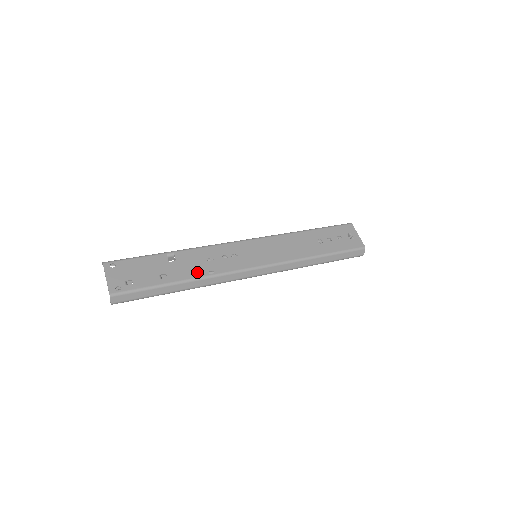
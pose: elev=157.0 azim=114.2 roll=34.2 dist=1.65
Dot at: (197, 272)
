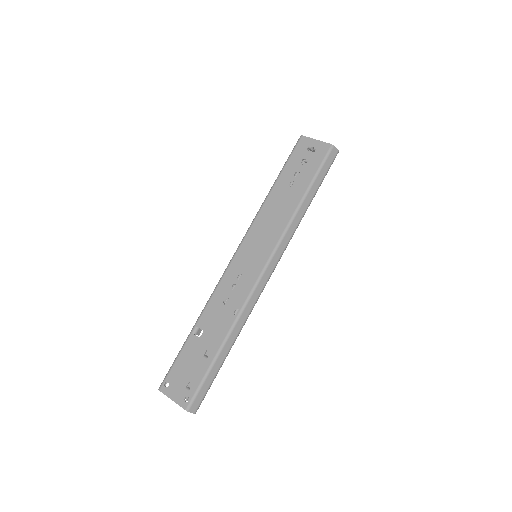
Dot at: (226, 323)
